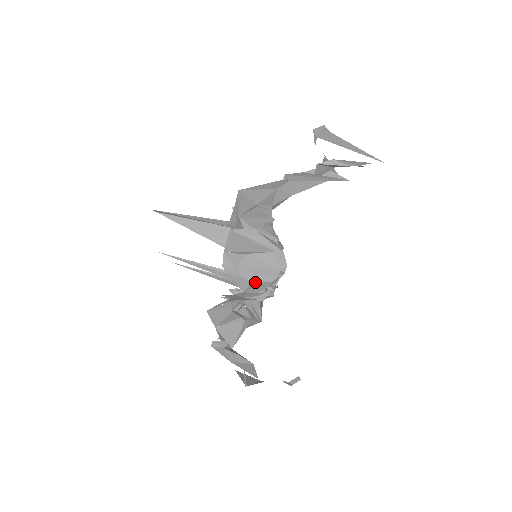
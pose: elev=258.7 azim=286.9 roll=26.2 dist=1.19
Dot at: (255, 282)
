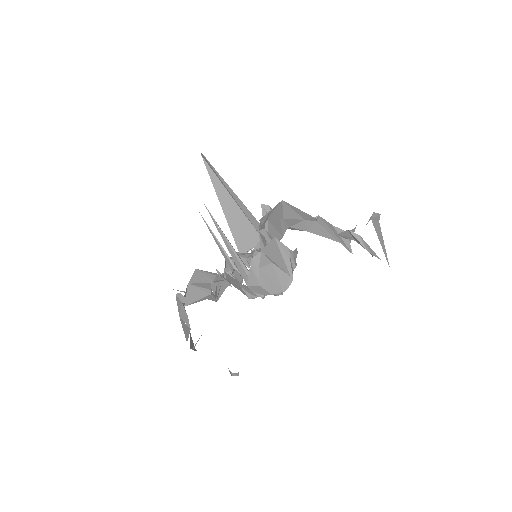
Dot at: (262, 286)
